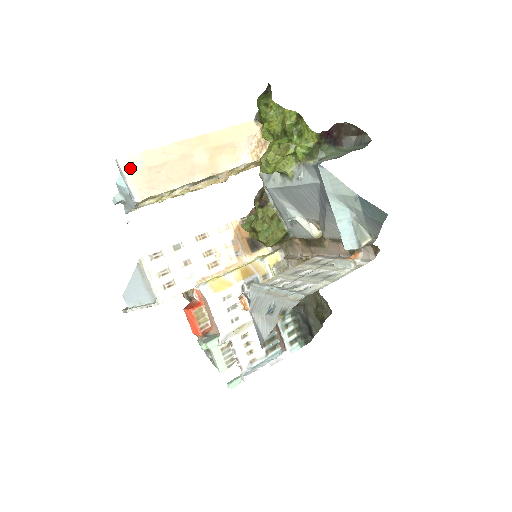
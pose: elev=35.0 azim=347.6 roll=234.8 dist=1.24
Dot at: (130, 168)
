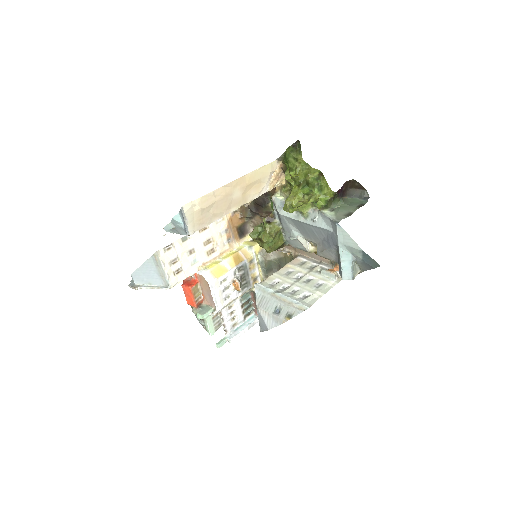
Dot at: (190, 212)
